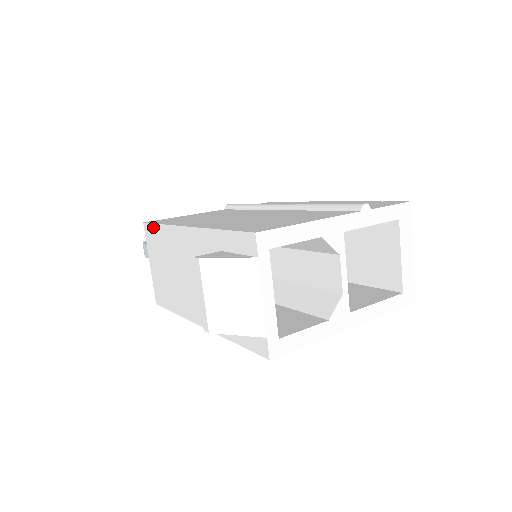
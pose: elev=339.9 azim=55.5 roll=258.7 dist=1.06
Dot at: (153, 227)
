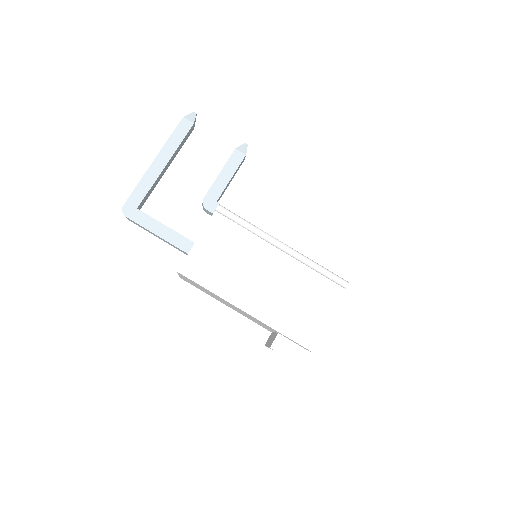
Dot at: occluded
